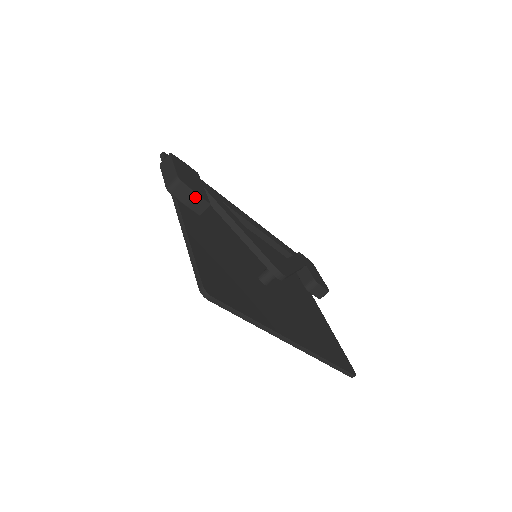
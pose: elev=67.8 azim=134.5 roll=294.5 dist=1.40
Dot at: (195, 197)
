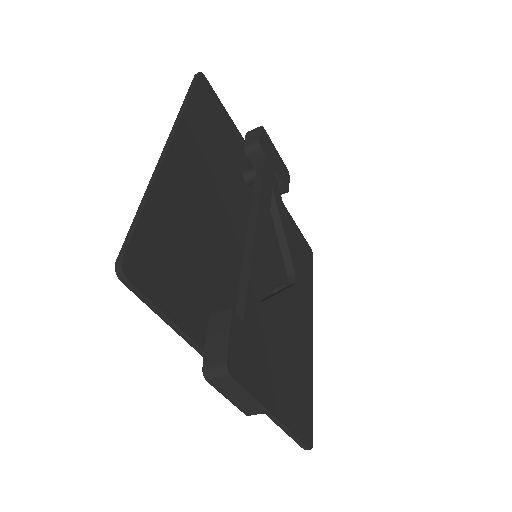
Dot at: (273, 385)
